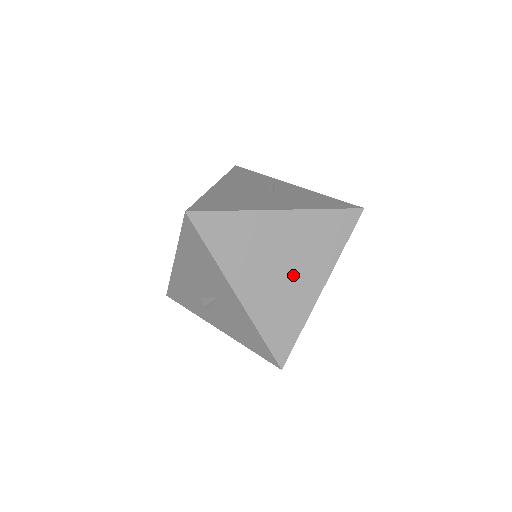
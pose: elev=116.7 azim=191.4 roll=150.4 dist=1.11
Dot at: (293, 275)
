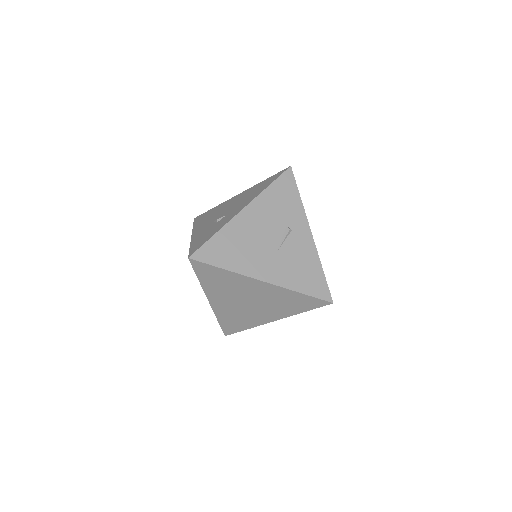
Dot at: (255, 309)
